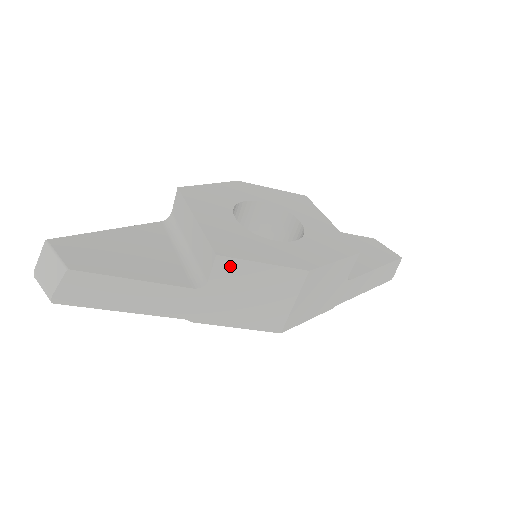
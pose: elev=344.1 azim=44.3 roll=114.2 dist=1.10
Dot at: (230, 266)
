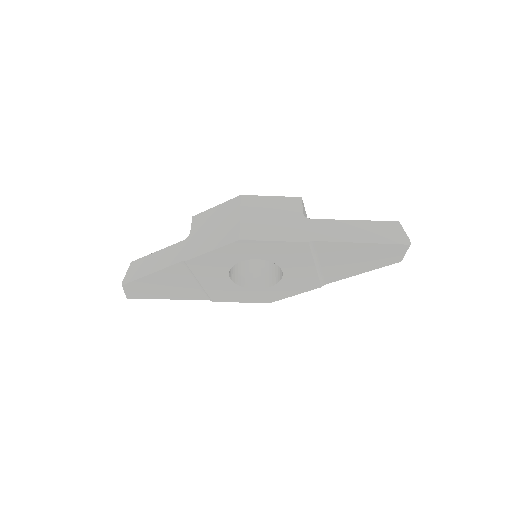
Dot at: (200, 218)
